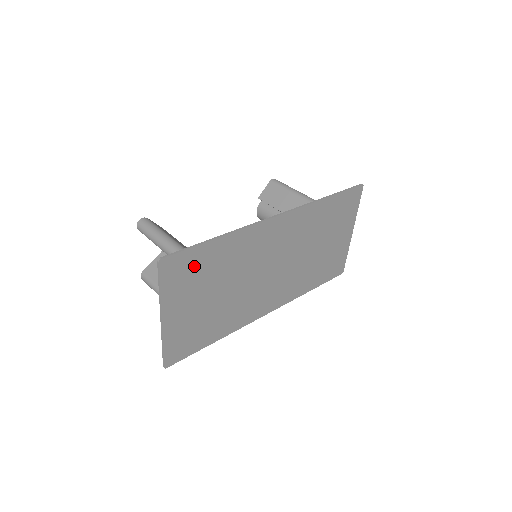
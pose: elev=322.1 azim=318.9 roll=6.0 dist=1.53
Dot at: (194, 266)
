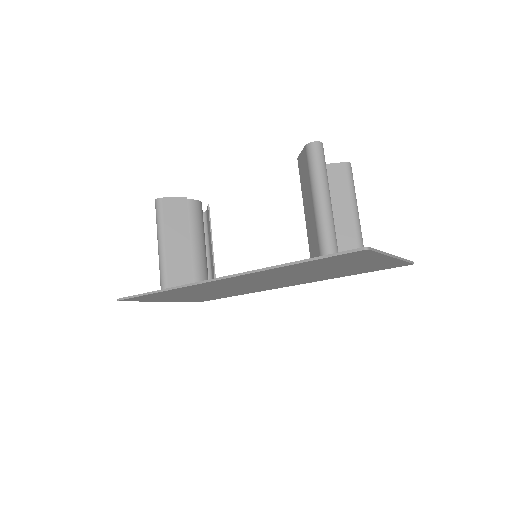
Dot at: (155, 296)
